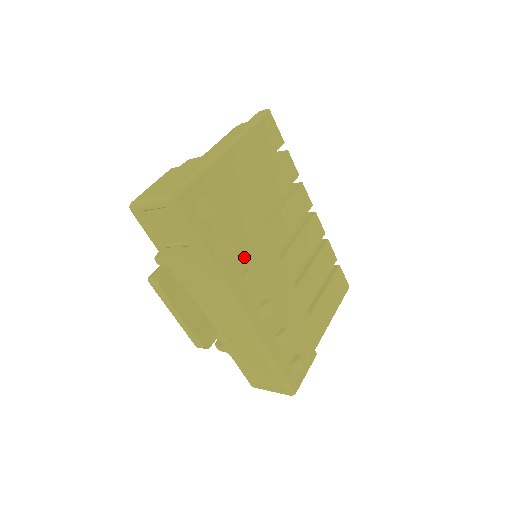
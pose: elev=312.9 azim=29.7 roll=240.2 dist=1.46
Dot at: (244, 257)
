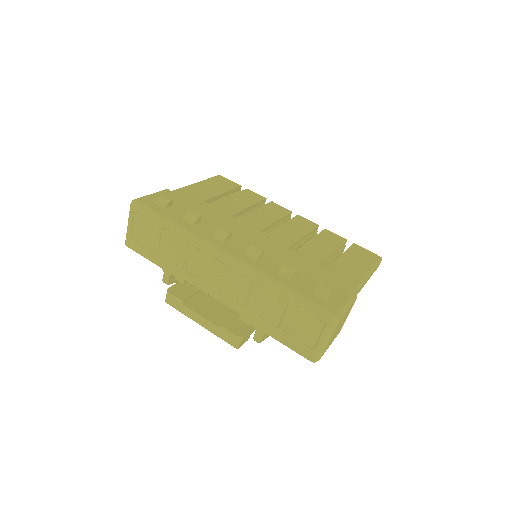
Dot at: (216, 227)
